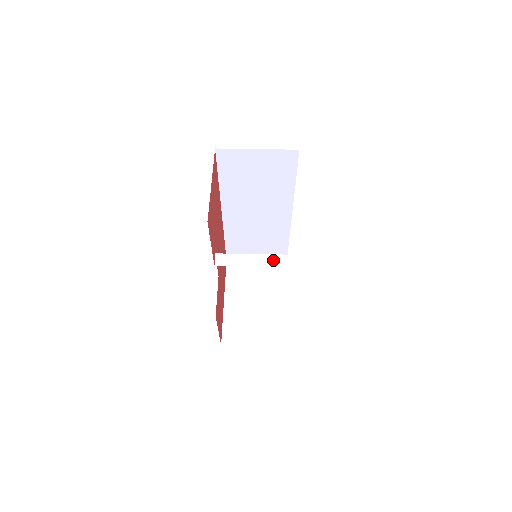
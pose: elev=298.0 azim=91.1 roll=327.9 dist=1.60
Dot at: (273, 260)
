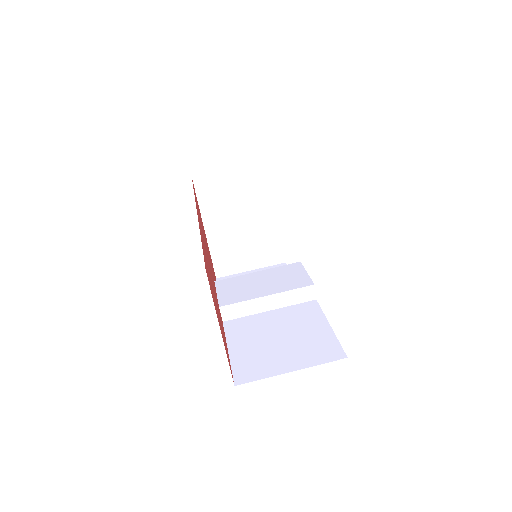
Dot at: (289, 298)
